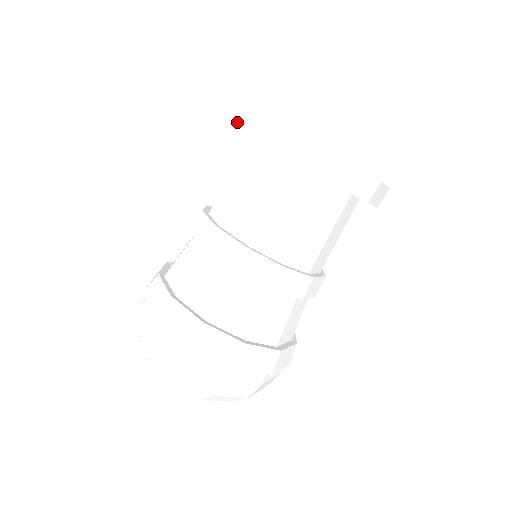
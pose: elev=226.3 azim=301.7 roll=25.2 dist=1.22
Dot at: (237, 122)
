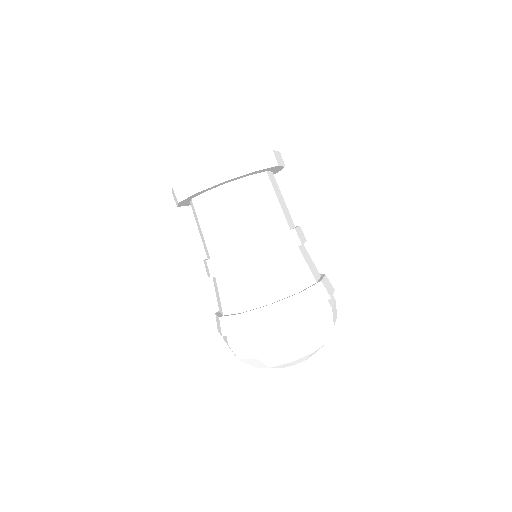
Dot at: occluded
